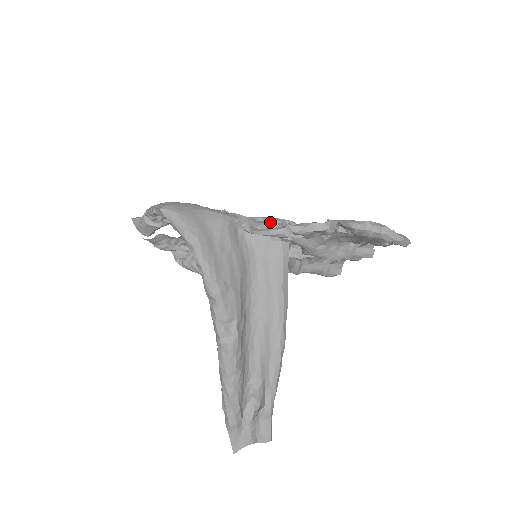
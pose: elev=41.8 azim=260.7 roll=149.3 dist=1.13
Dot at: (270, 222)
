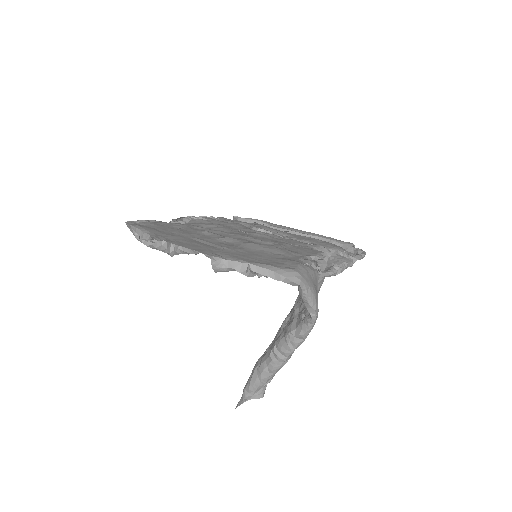
Dot at: (324, 262)
